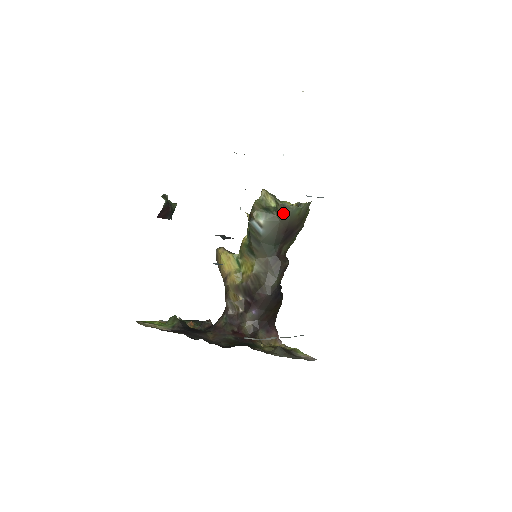
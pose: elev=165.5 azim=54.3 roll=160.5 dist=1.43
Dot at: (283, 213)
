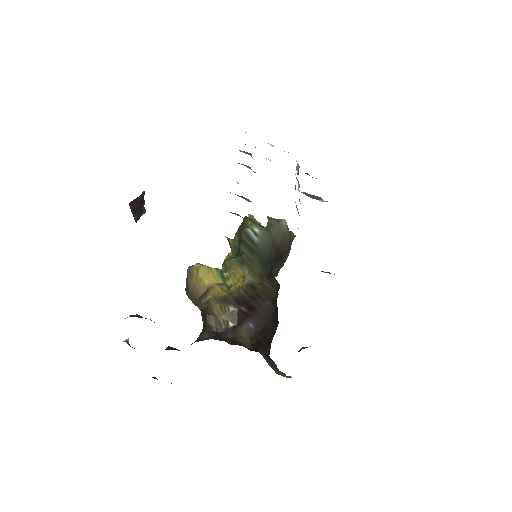
Dot at: (278, 228)
